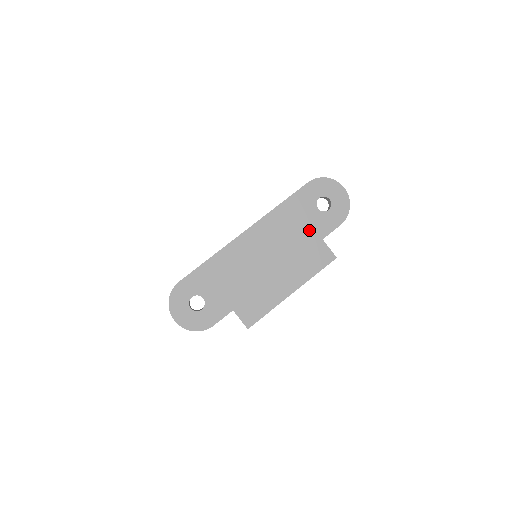
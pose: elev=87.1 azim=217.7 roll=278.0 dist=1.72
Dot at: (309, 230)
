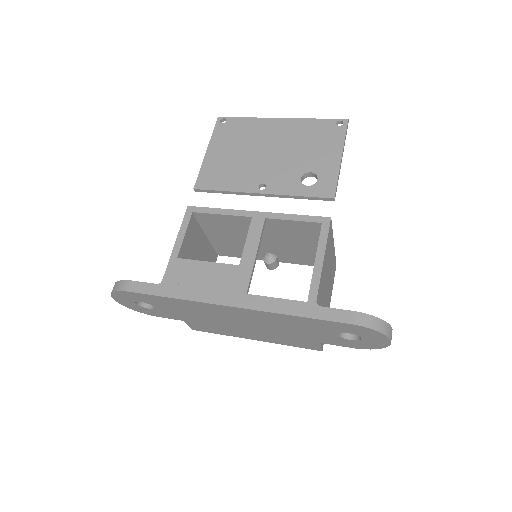
Dot at: (311, 335)
